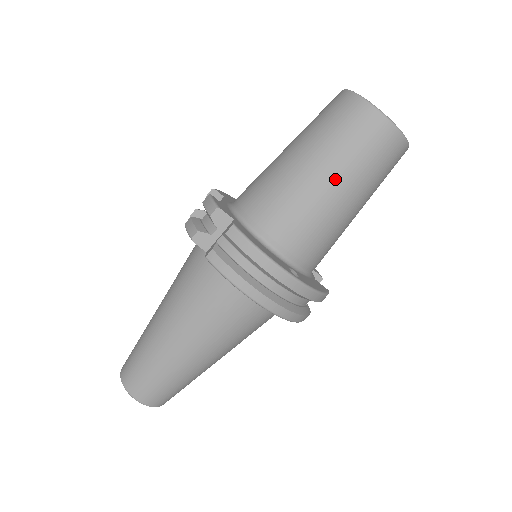
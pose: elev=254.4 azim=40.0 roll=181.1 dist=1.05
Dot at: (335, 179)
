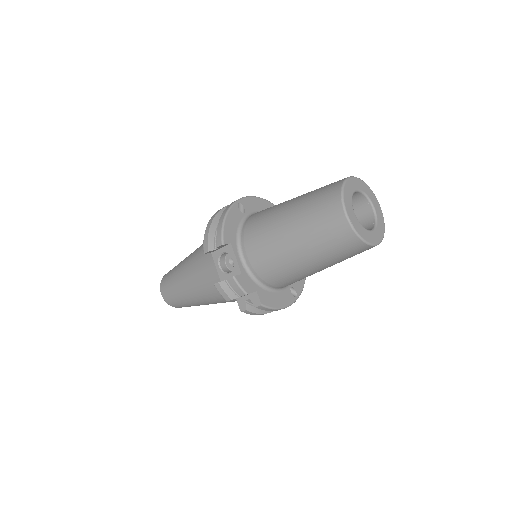
Dot at: occluded
